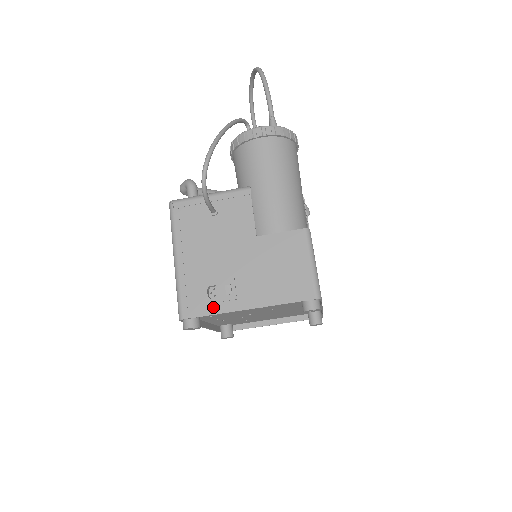
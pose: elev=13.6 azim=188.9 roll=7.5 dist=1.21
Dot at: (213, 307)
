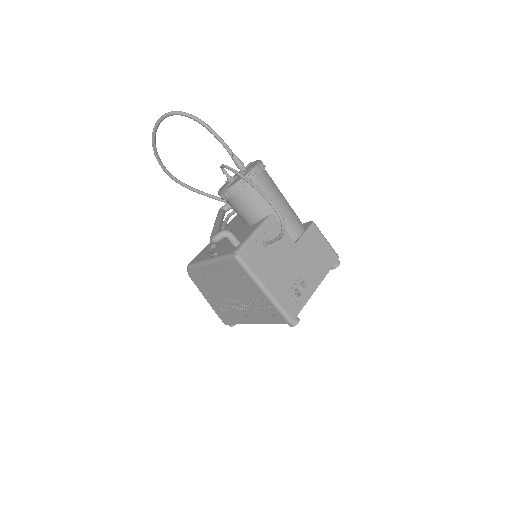
Dot at: (302, 301)
